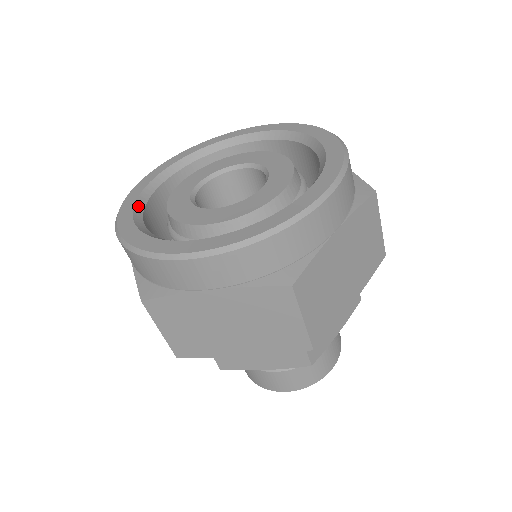
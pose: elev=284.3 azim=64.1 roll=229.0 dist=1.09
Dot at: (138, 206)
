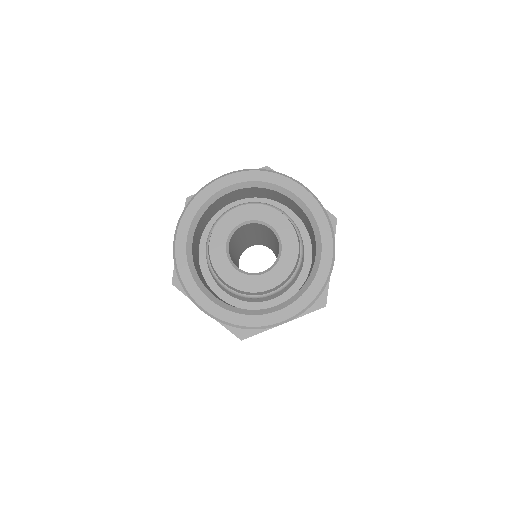
Dot at: (196, 219)
